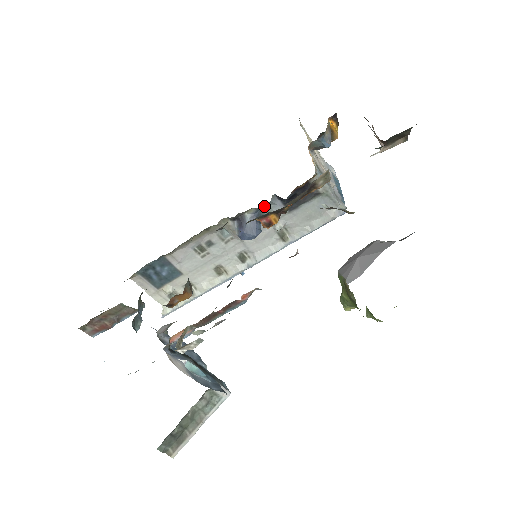
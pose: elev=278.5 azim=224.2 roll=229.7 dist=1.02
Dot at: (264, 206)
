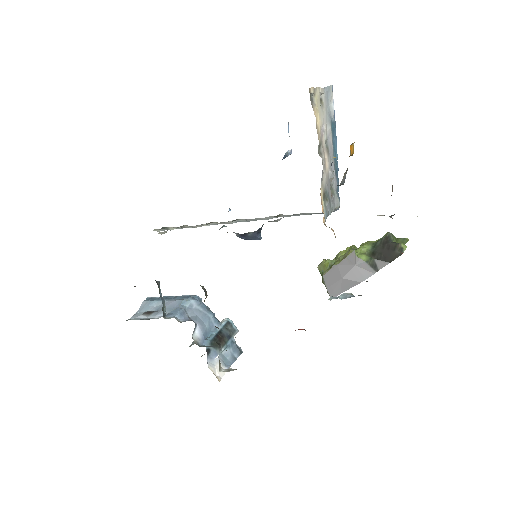
Dot at: occluded
